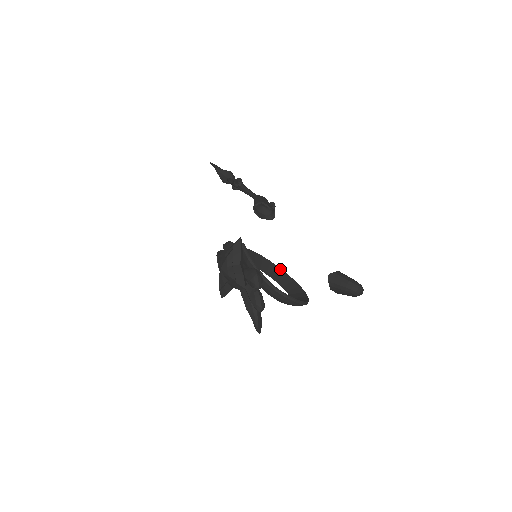
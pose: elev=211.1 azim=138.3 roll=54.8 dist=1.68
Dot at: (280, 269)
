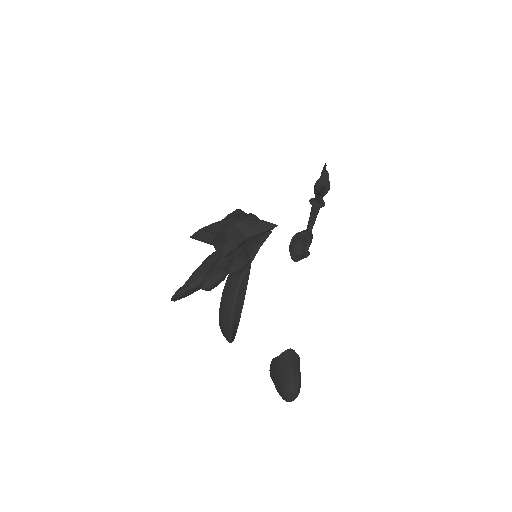
Dot at: (245, 293)
